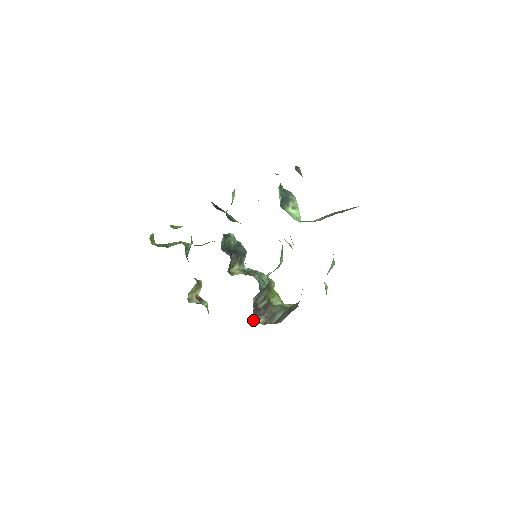
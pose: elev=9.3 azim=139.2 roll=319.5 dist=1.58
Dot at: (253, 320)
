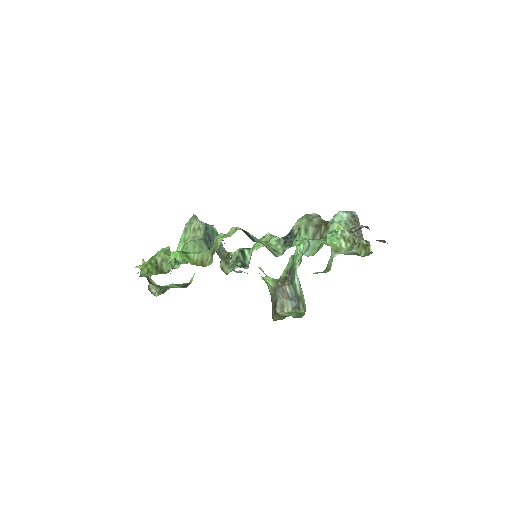
Dot at: occluded
